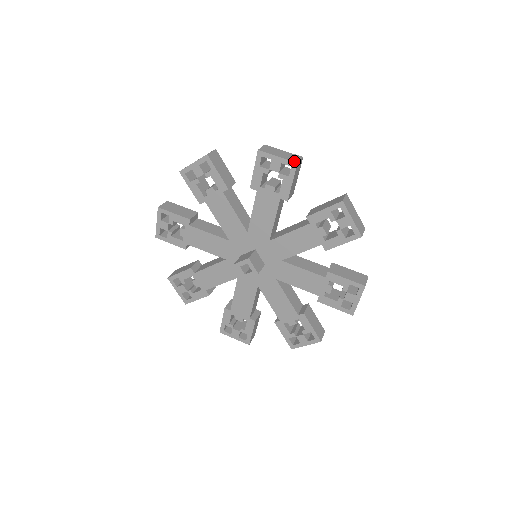
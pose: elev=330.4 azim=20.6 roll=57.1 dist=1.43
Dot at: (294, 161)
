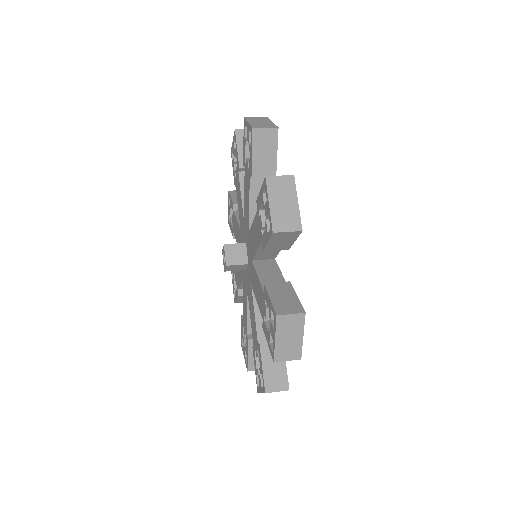
Dot at: (253, 126)
